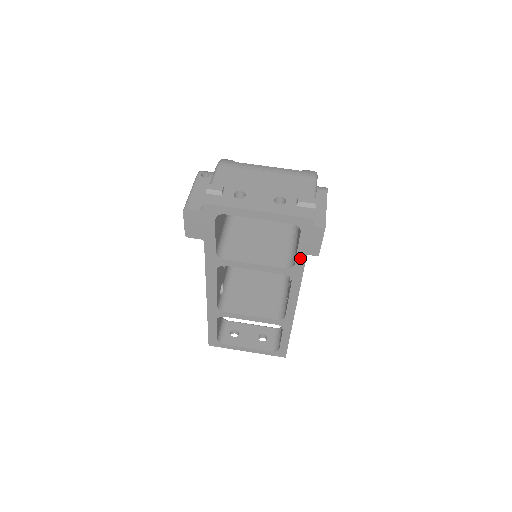
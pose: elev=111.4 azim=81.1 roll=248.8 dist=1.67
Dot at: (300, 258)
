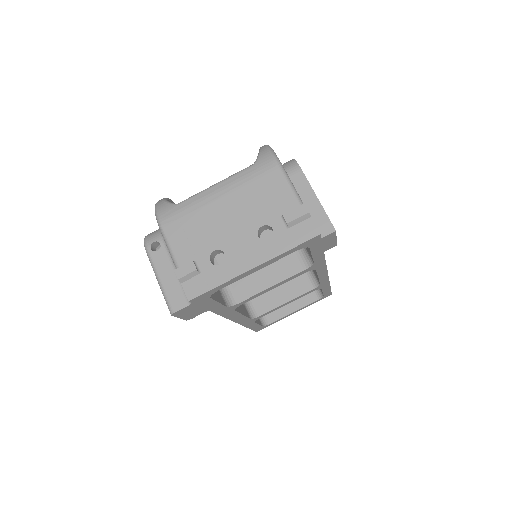
Dot at: (317, 257)
